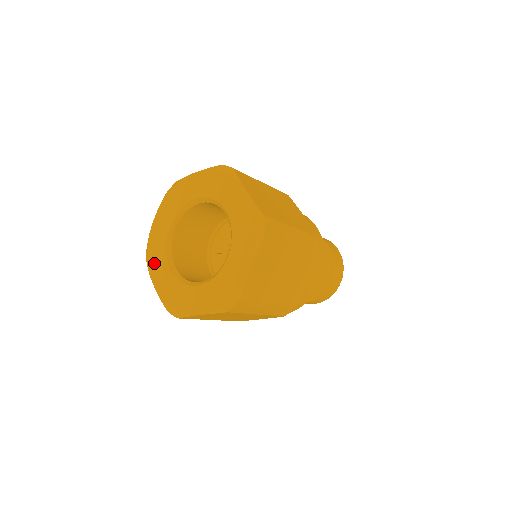
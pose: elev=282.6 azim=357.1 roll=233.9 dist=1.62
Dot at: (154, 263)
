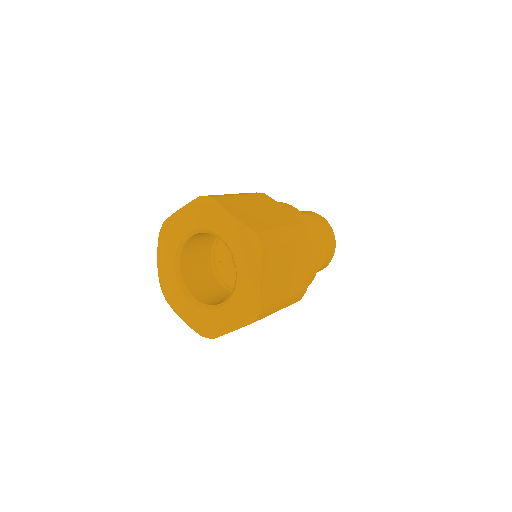
Dot at: (173, 299)
